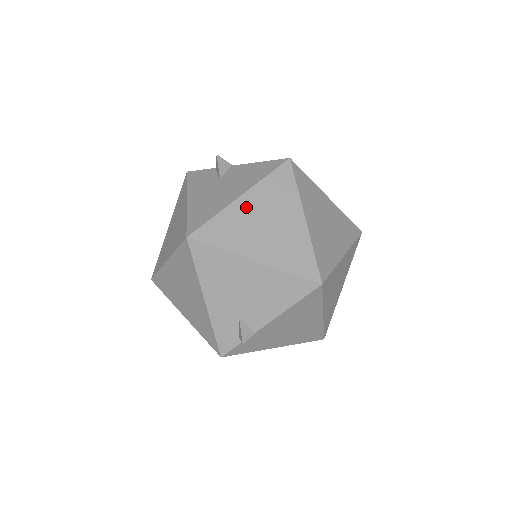
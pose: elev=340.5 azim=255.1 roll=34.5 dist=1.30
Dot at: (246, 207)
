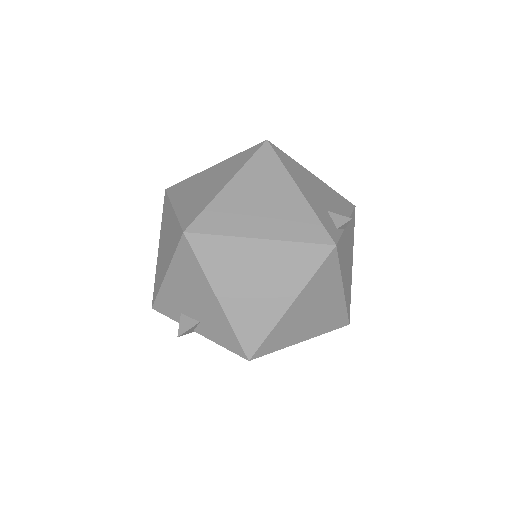
Dot at: occluded
